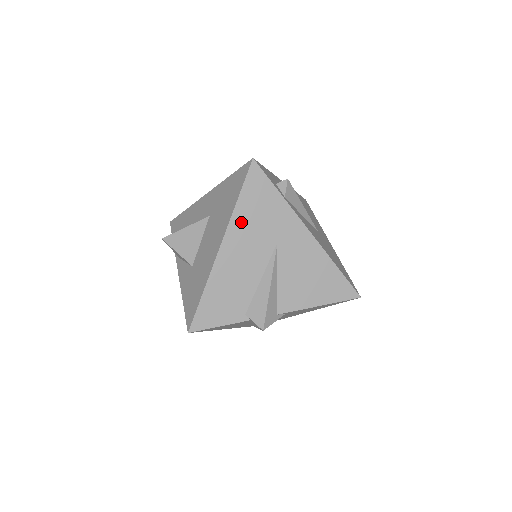
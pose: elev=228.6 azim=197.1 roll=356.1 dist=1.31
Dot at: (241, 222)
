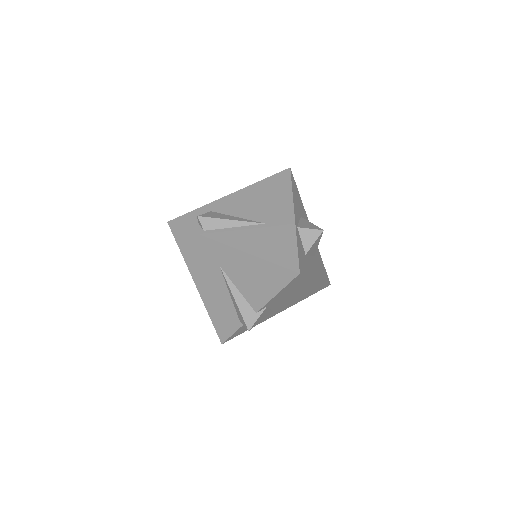
Dot at: (193, 265)
